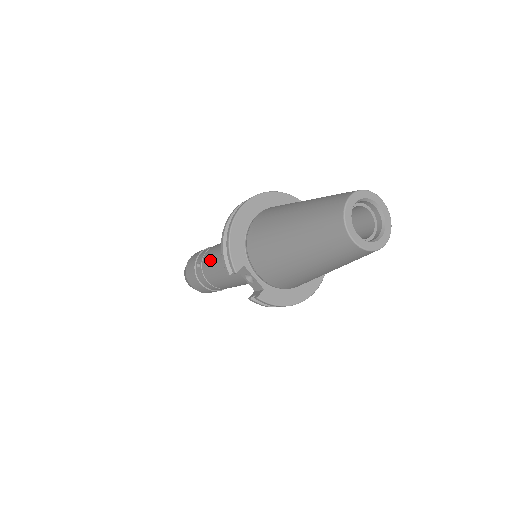
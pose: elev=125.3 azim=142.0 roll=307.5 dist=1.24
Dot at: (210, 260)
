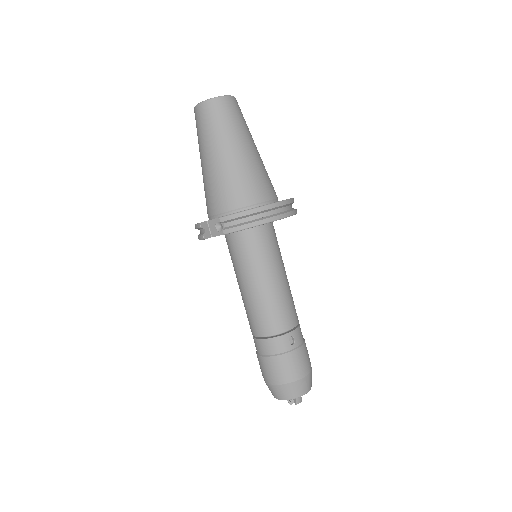
Dot at: (246, 313)
